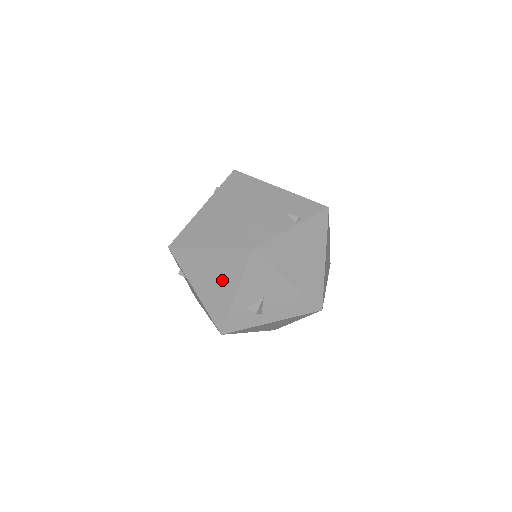
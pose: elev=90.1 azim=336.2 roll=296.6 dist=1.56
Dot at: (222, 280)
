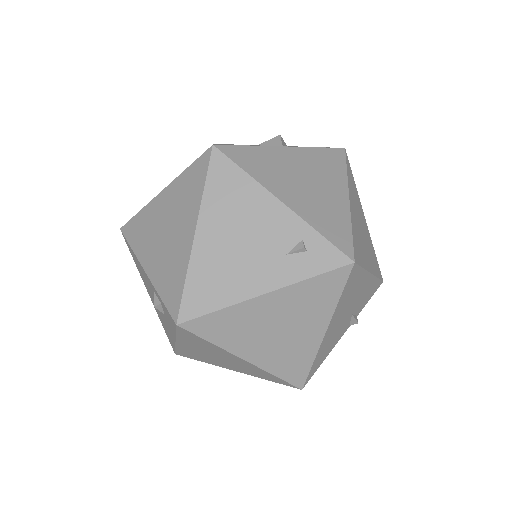
Dot at: (230, 365)
